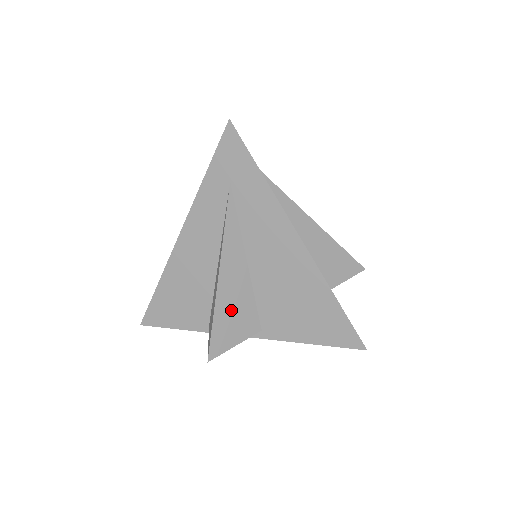
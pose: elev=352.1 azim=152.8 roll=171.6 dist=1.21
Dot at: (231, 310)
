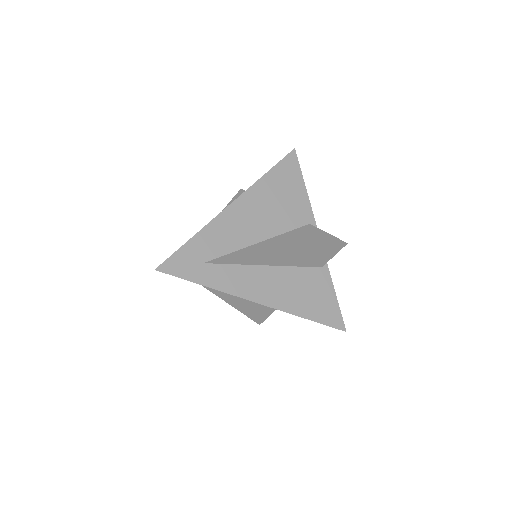
Dot at: (253, 308)
